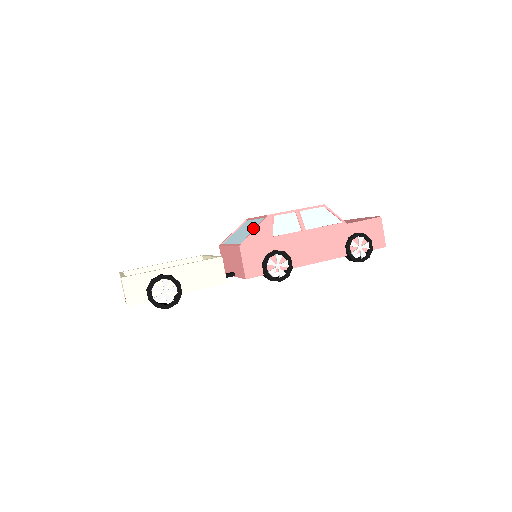
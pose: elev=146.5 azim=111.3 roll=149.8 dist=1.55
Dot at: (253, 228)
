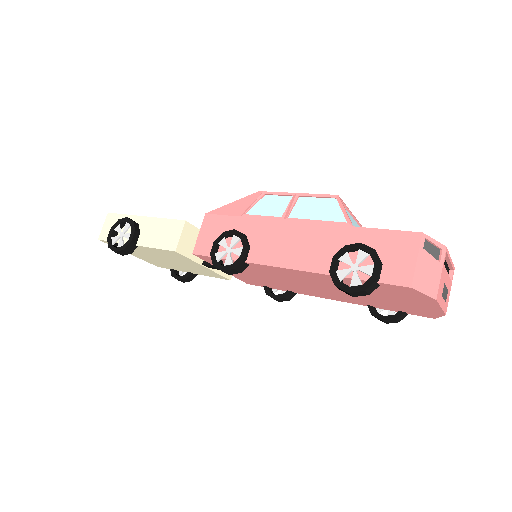
Dot at: occluded
